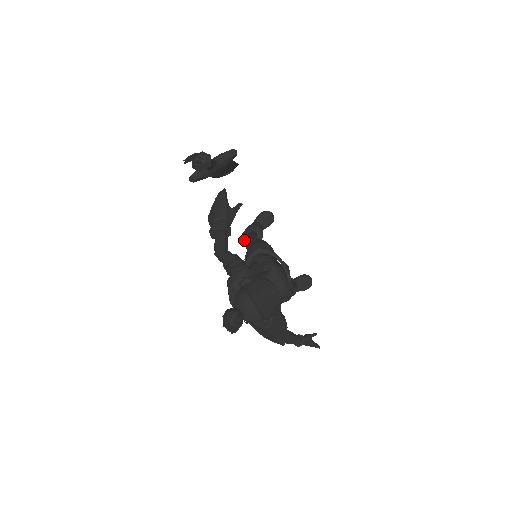
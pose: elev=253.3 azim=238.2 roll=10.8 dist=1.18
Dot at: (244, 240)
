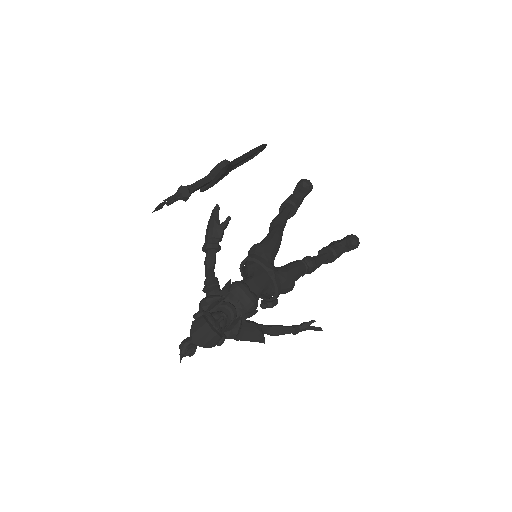
Dot at: occluded
